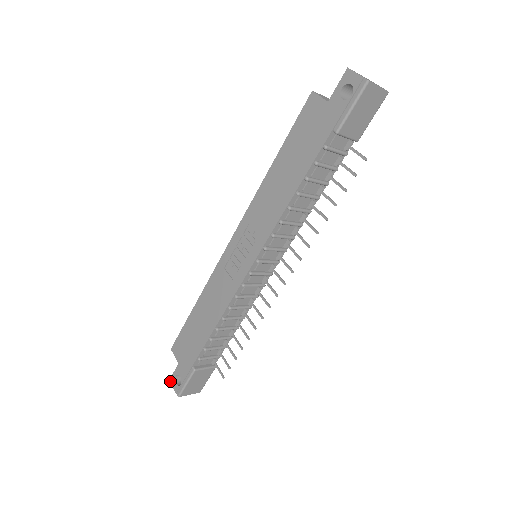
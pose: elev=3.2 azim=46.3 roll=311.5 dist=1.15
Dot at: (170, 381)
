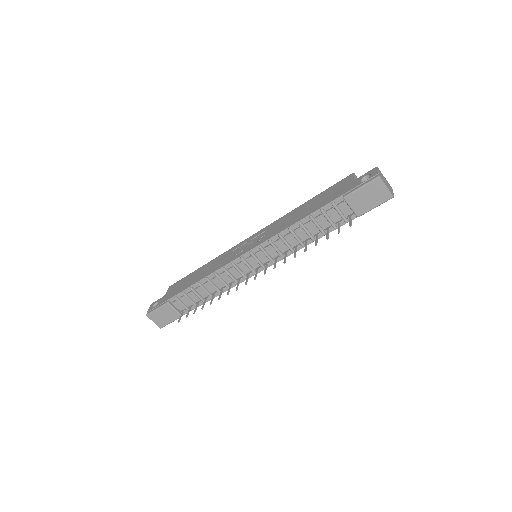
Dot at: (151, 304)
